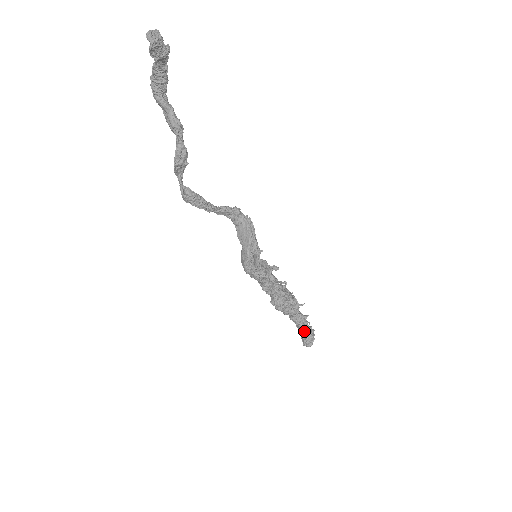
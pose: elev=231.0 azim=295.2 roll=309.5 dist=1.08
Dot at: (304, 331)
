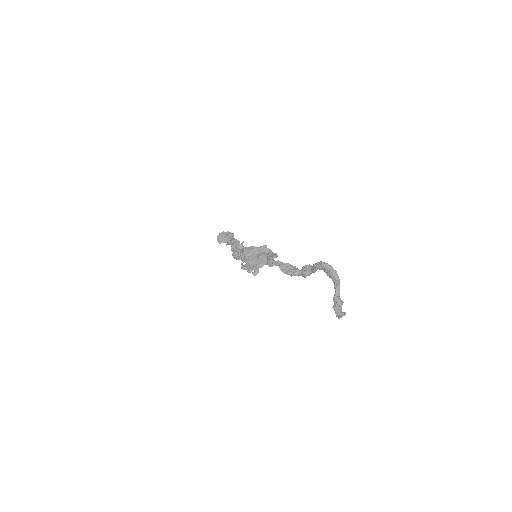
Dot at: (226, 241)
